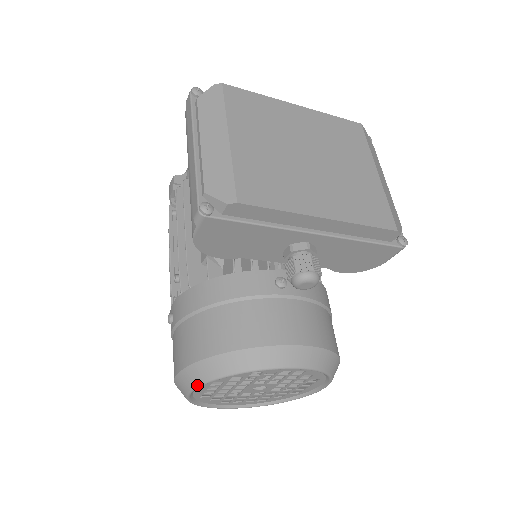
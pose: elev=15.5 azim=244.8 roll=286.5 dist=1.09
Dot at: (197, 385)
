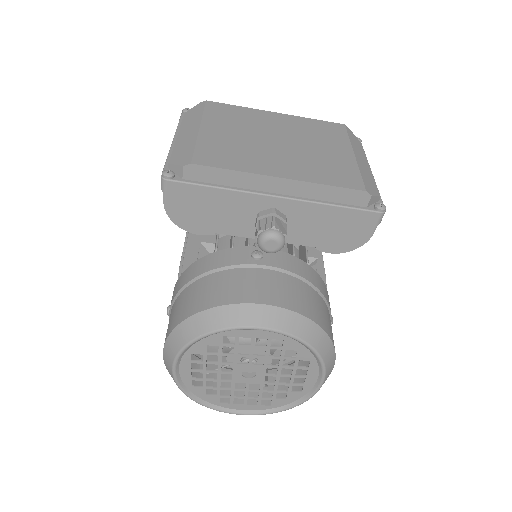
Dot at: (175, 356)
